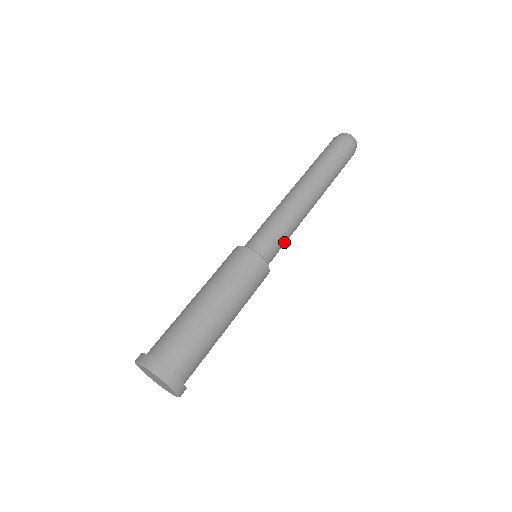
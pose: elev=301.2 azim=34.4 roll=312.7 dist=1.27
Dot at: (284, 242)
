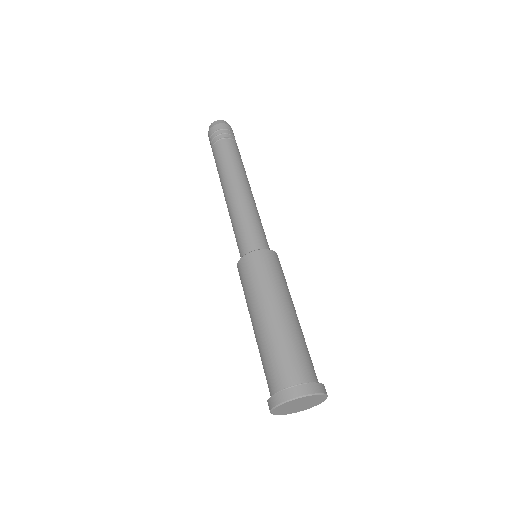
Dot at: (262, 227)
